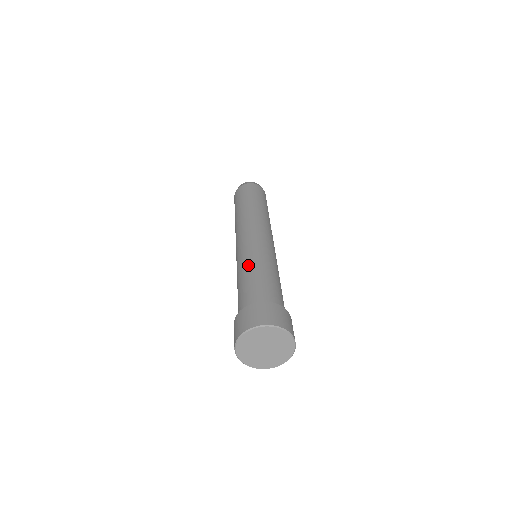
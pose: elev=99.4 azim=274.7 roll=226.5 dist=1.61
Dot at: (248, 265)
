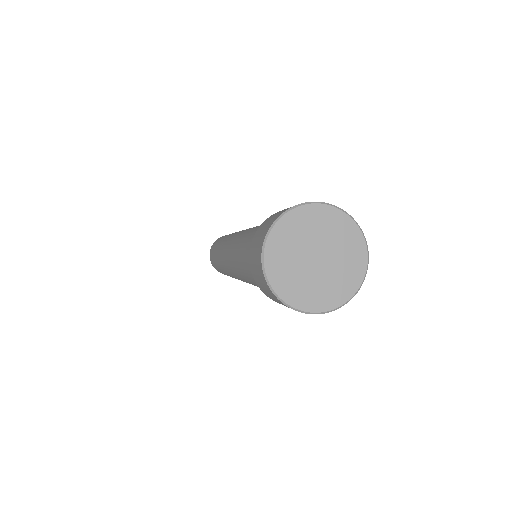
Dot at: (237, 253)
